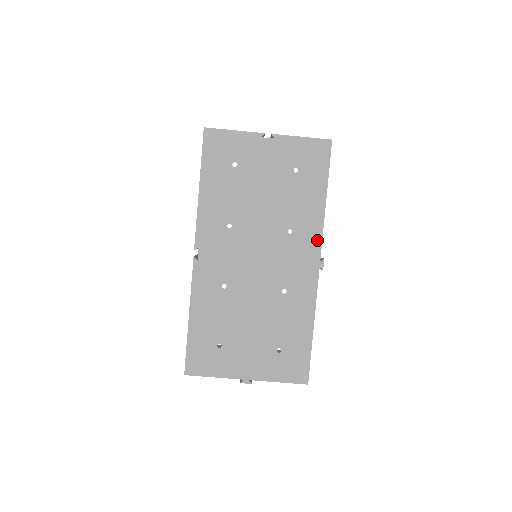
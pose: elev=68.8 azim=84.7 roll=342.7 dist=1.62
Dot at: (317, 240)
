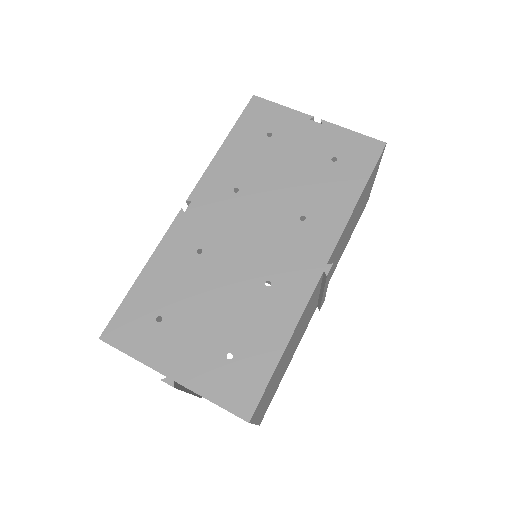
Dot at: (332, 239)
